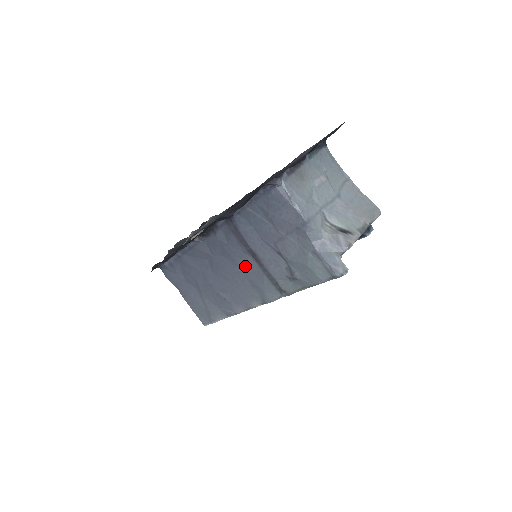
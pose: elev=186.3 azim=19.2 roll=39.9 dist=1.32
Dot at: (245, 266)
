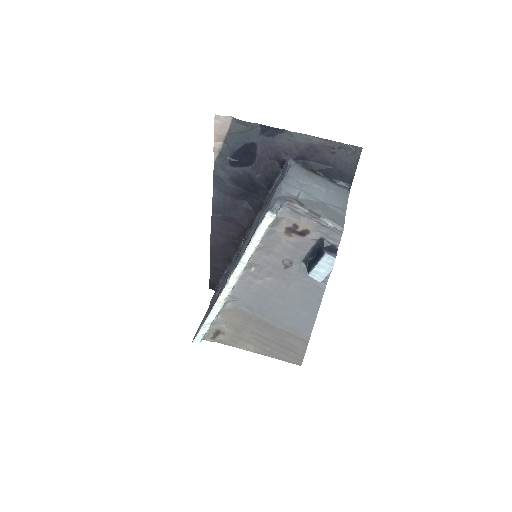
Dot at: occluded
